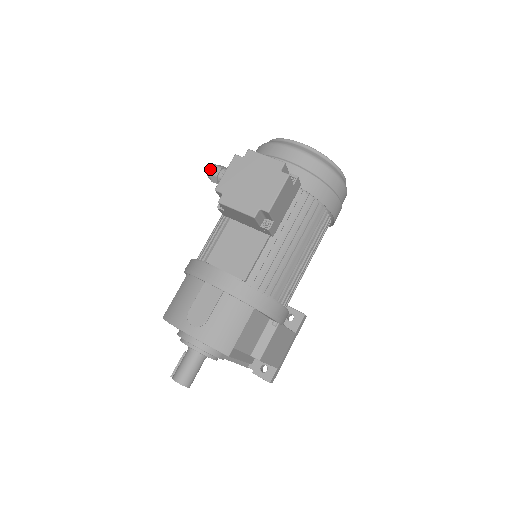
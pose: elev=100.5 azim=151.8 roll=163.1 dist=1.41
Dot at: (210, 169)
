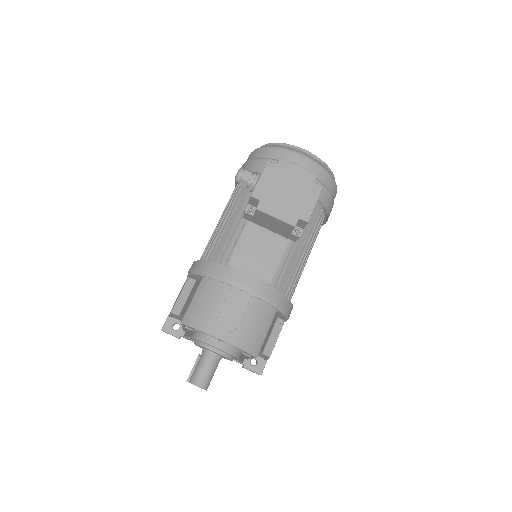
Dot at: (240, 173)
